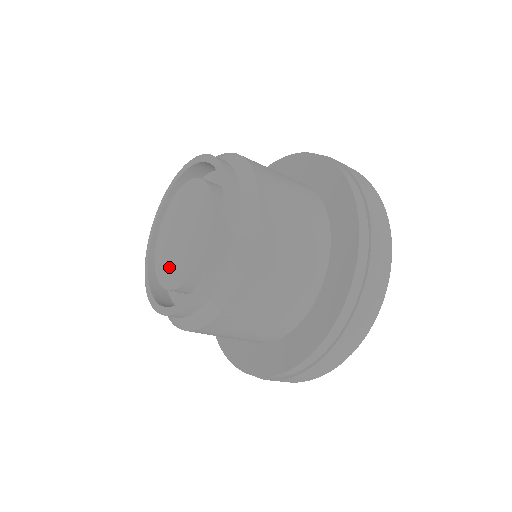
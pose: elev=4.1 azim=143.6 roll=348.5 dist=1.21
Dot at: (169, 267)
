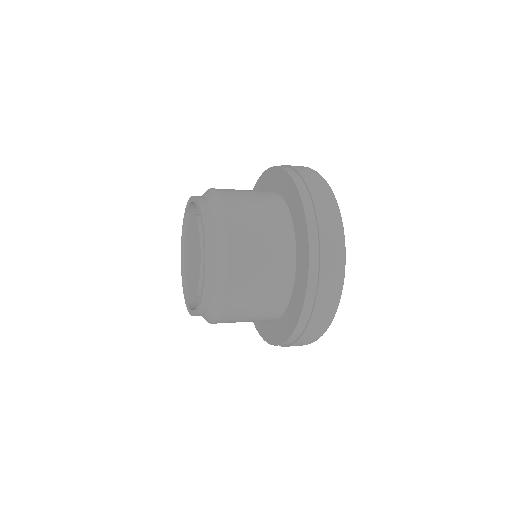
Dot at: (192, 282)
